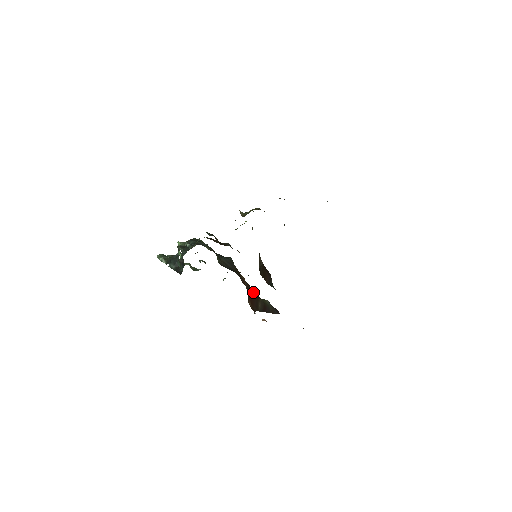
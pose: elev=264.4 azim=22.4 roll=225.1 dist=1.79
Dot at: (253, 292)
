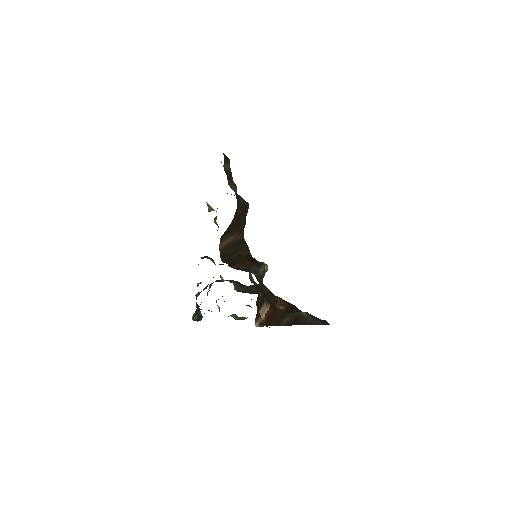
Dot at: occluded
